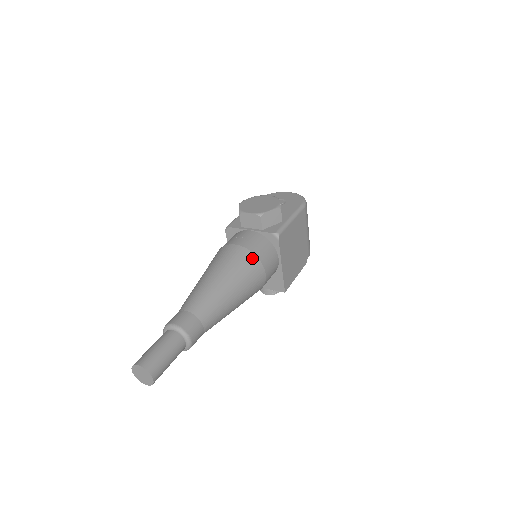
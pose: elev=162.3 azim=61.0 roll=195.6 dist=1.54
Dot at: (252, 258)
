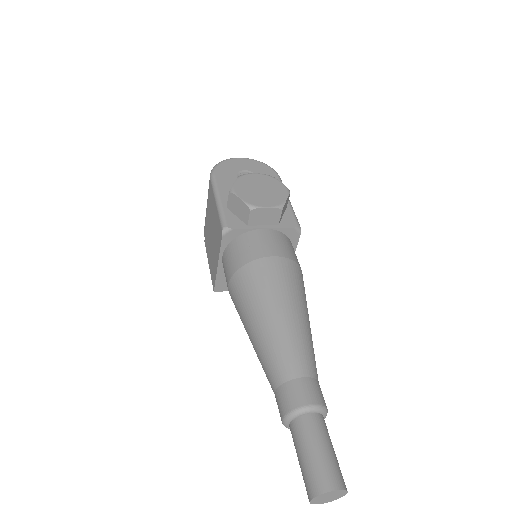
Dot at: (298, 269)
